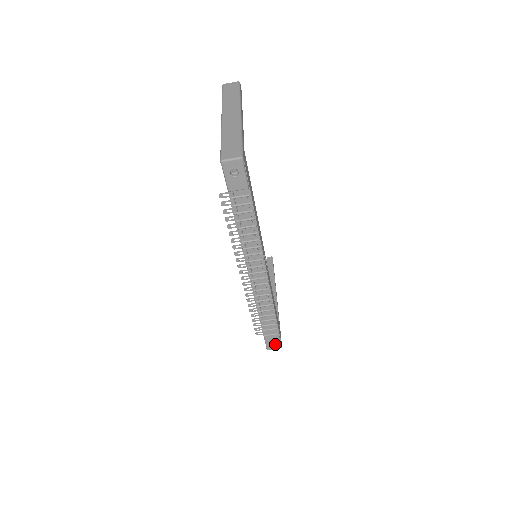
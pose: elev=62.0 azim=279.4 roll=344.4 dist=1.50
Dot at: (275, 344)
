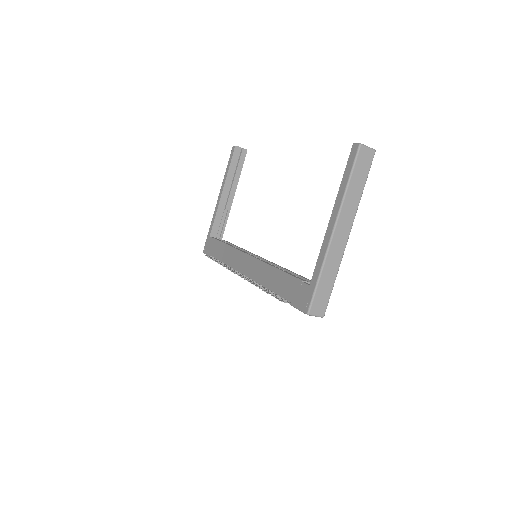
Dot at: occluded
